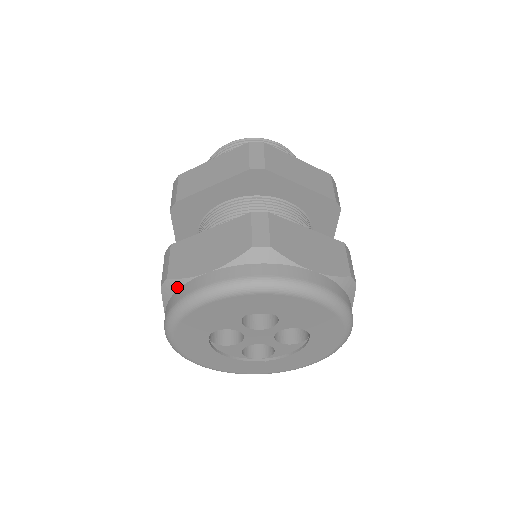
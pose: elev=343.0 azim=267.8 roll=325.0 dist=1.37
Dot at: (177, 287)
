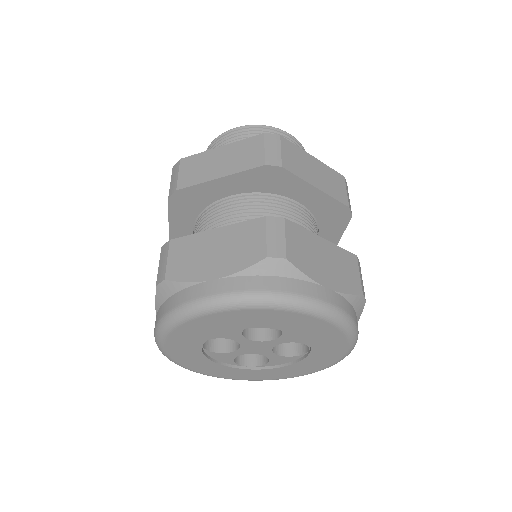
Dot at: (175, 290)
